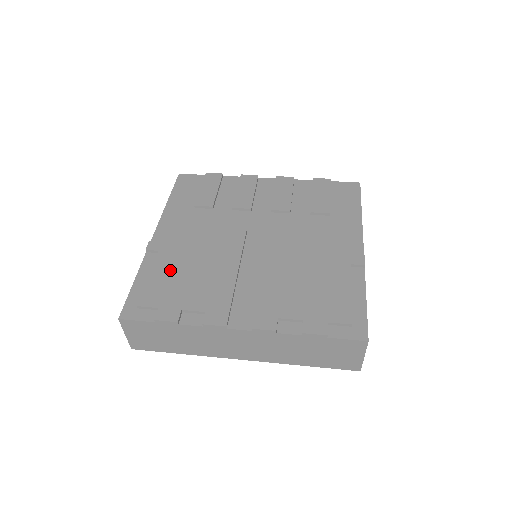
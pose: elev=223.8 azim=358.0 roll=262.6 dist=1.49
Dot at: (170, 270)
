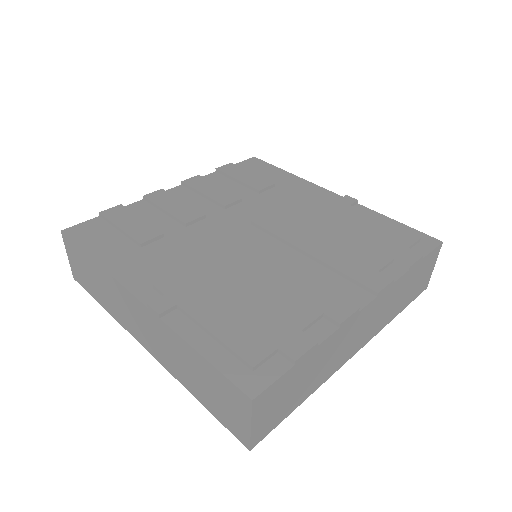
Dot at: (224, 310)
